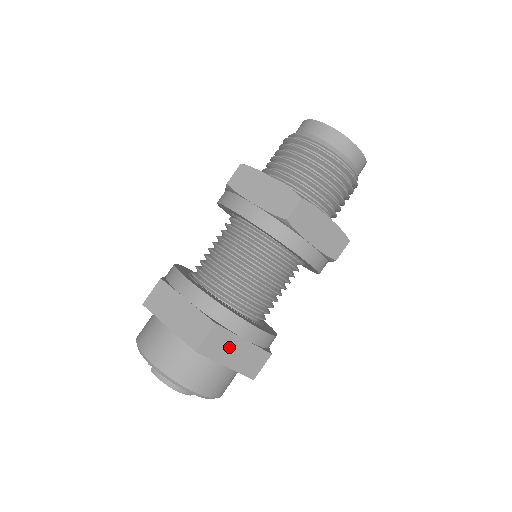
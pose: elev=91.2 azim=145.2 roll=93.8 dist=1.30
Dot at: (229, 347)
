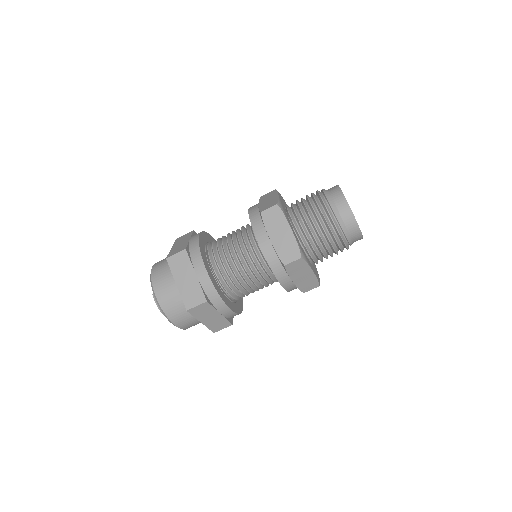
Dot at: (208, 314)
